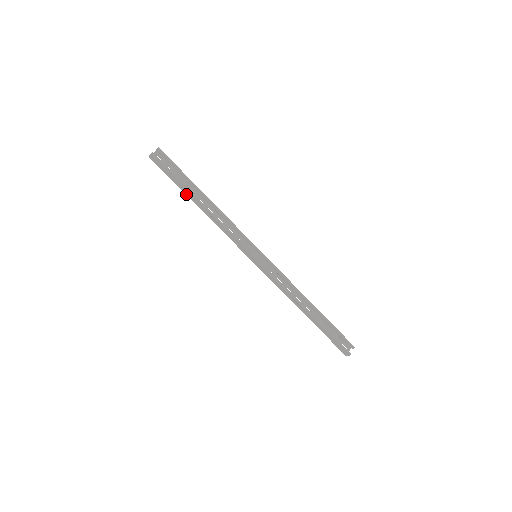
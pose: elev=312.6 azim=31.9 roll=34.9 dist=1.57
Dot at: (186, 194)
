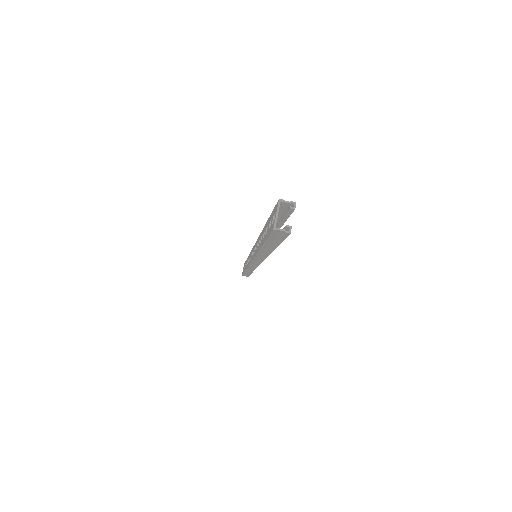
Dot at: (263, 247)
